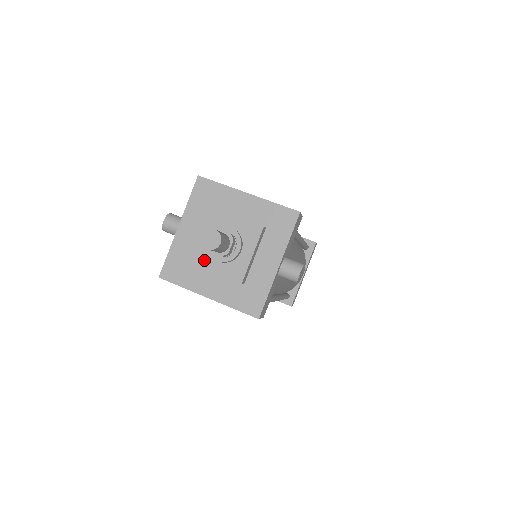
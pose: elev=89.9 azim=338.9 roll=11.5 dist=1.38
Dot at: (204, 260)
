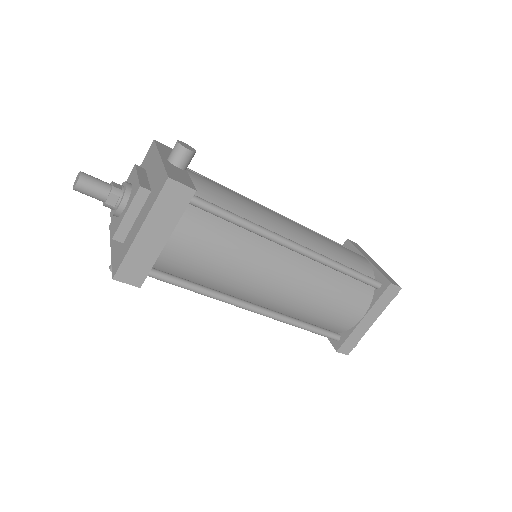
Dot at: (119, 221)
